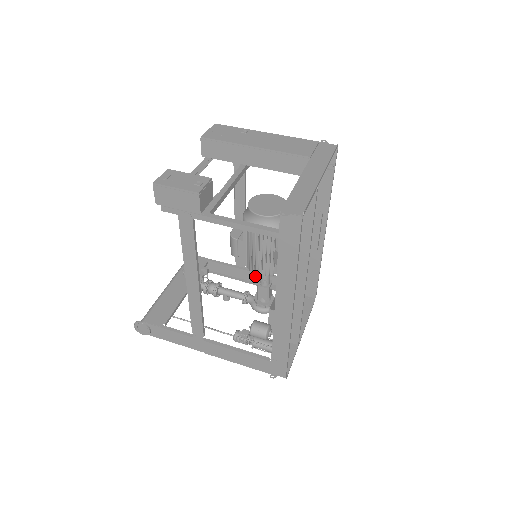
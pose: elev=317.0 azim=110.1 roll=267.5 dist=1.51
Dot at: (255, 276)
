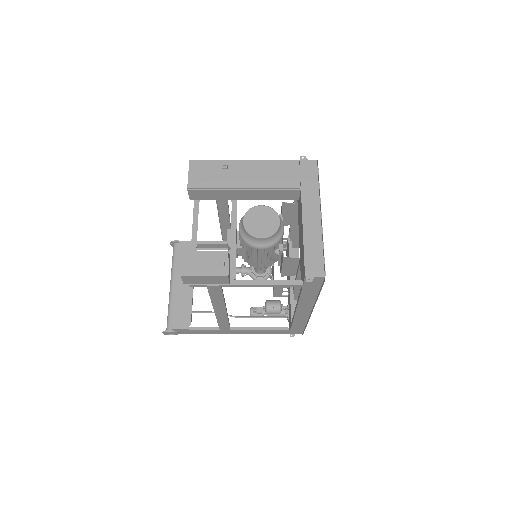
Dot at: occluded
